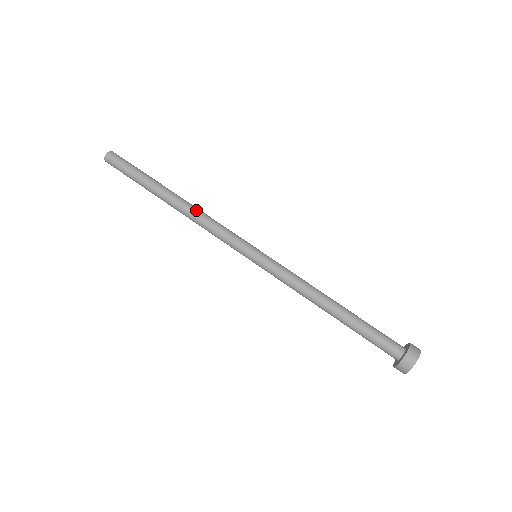
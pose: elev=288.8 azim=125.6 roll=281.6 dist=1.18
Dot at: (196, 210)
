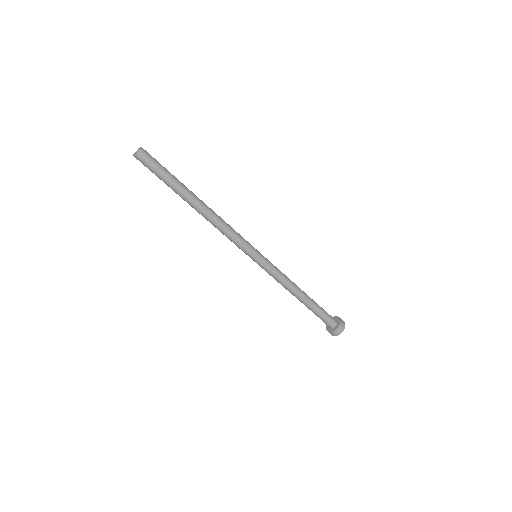
Dot at: (213, 221)
